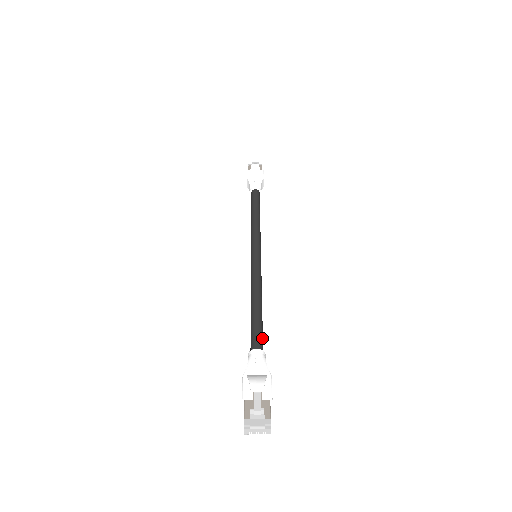
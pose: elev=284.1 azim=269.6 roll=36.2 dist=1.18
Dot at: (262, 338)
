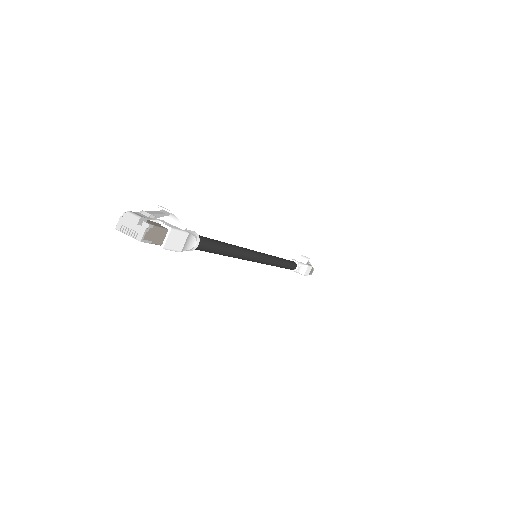
Dot at: (207, 243)
